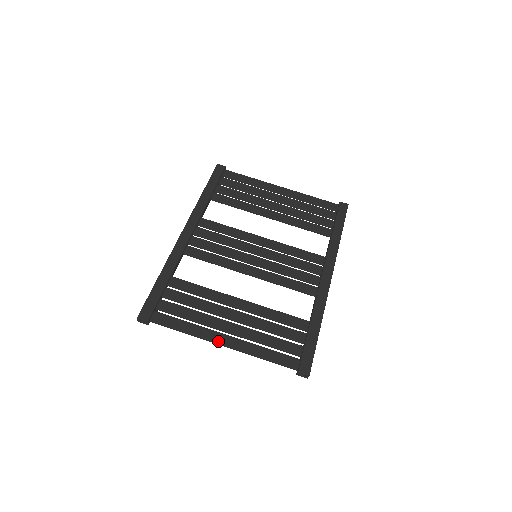
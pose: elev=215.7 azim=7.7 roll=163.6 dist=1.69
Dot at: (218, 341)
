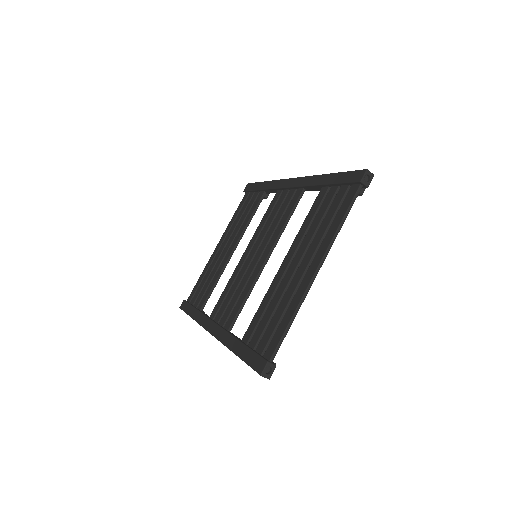
Dot at: (311, 277)
